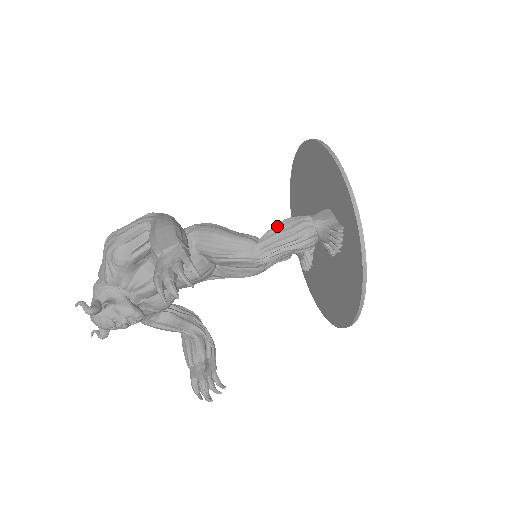
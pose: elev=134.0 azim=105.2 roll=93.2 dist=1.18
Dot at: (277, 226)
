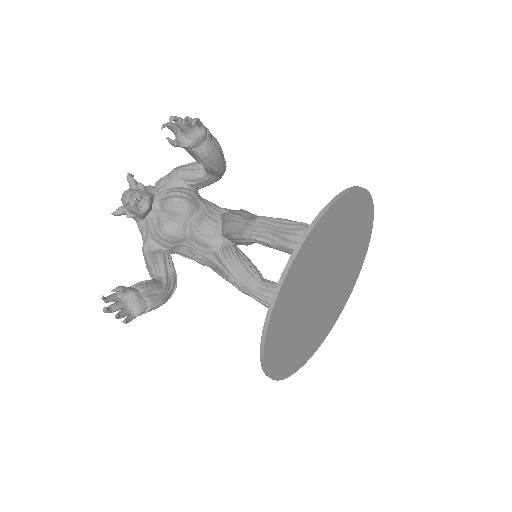
Dot at: (285, 219)
